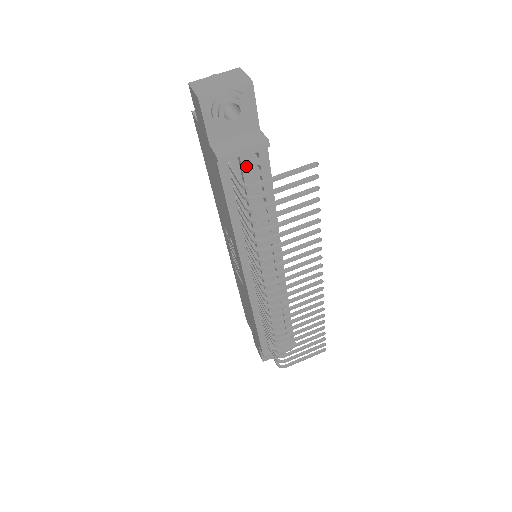
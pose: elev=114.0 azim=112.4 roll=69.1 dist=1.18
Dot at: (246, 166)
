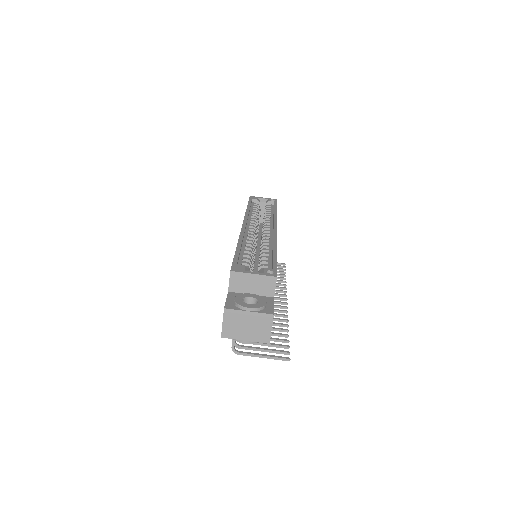
Dot at: occluded
